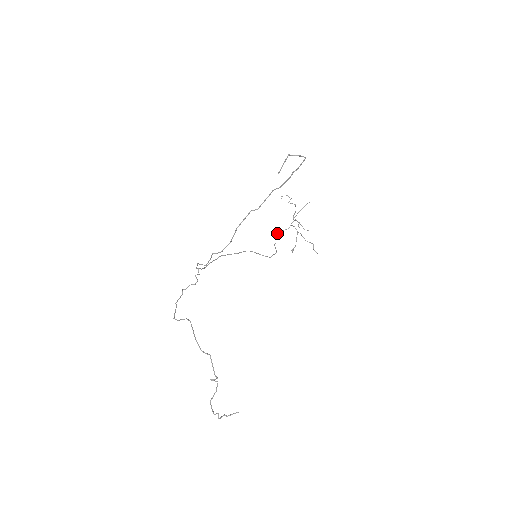
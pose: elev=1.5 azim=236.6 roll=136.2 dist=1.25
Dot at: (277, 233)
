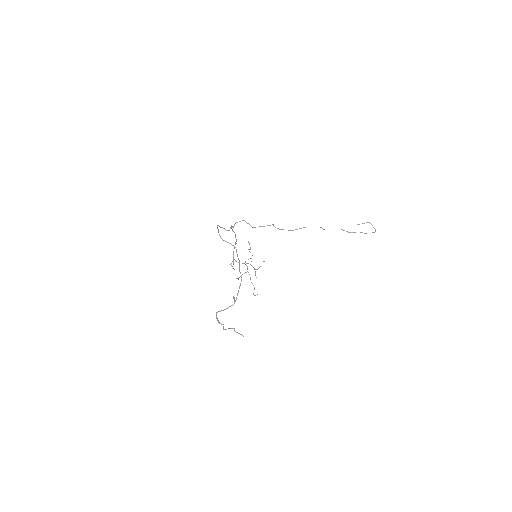
Dot at: occluded
